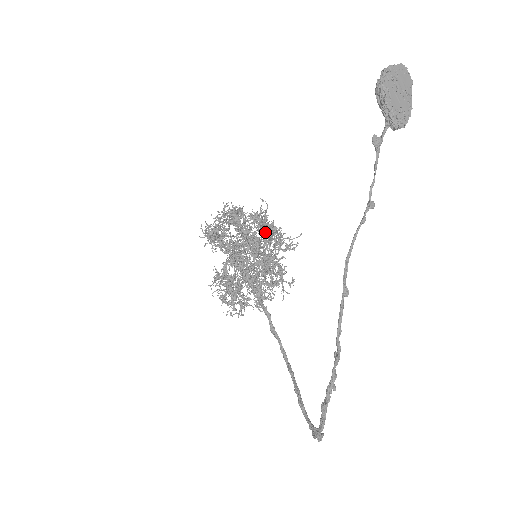
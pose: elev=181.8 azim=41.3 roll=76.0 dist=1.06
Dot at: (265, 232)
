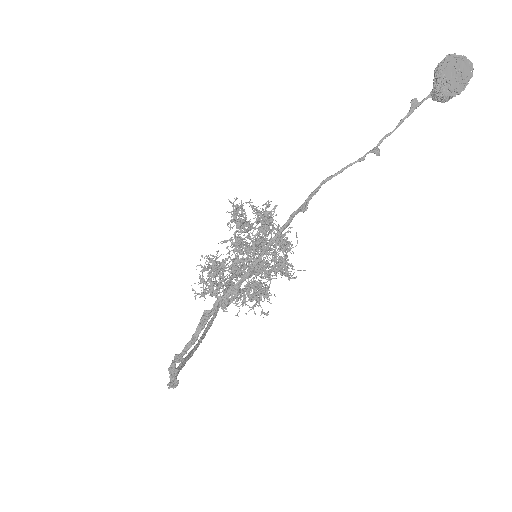
Dot at: (278, 254)
